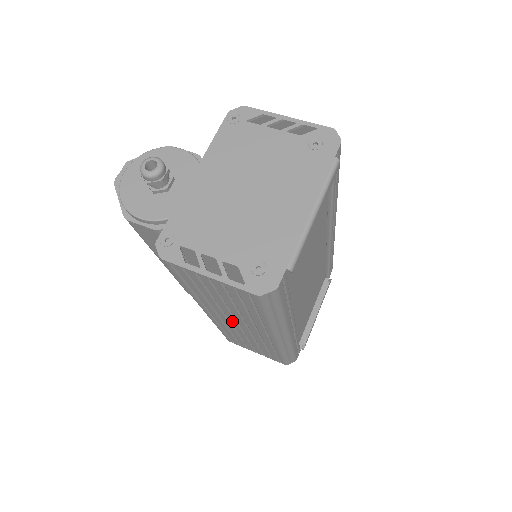
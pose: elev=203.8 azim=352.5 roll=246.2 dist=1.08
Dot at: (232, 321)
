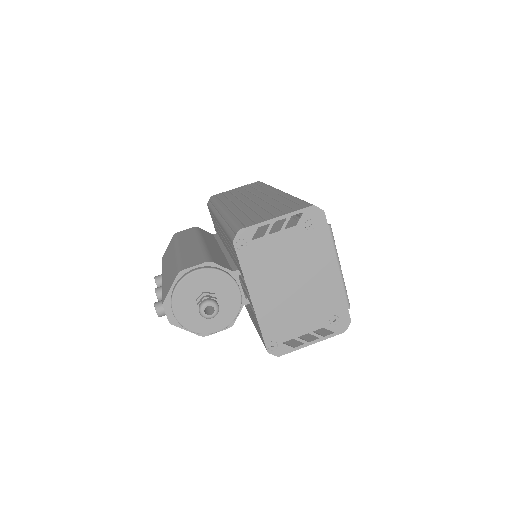
Dot at: occluded
